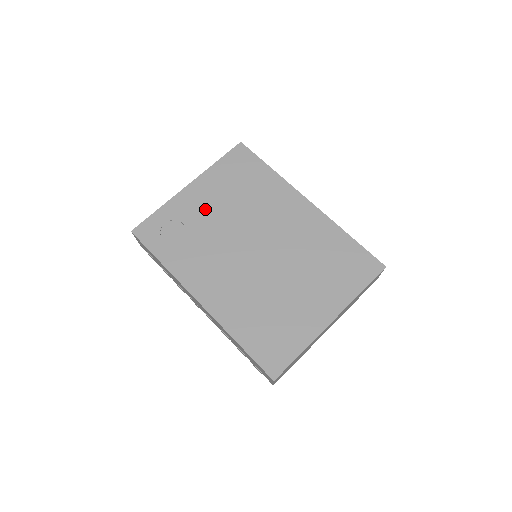
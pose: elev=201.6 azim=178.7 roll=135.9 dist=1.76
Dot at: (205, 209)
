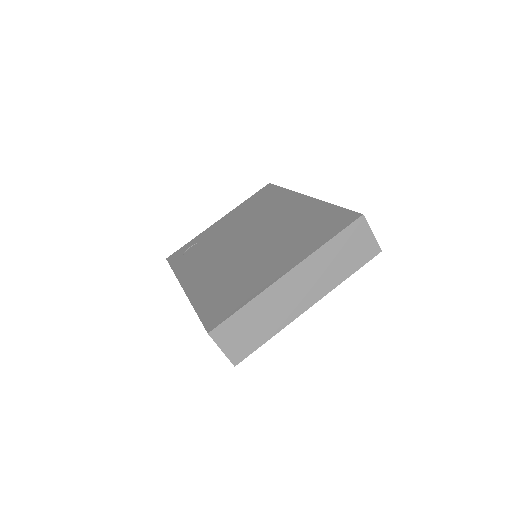
Dot at: (222, 229)
